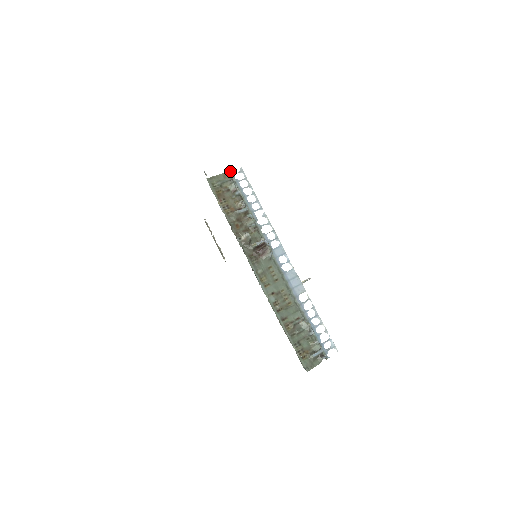
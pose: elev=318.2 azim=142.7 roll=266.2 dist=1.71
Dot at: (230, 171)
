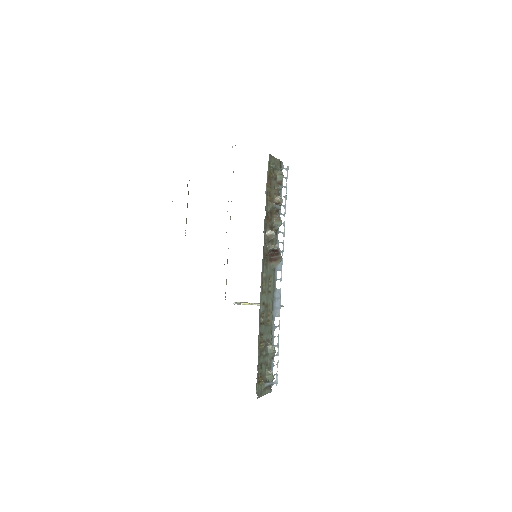
Dot at: (282, 162)
